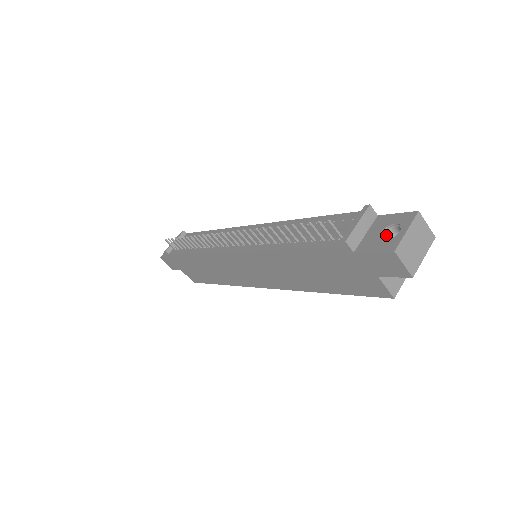
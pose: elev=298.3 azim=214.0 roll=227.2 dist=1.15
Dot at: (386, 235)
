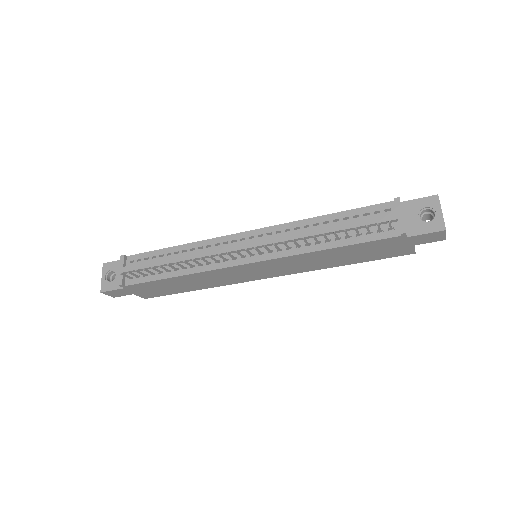
Dot at: (420, 217)
